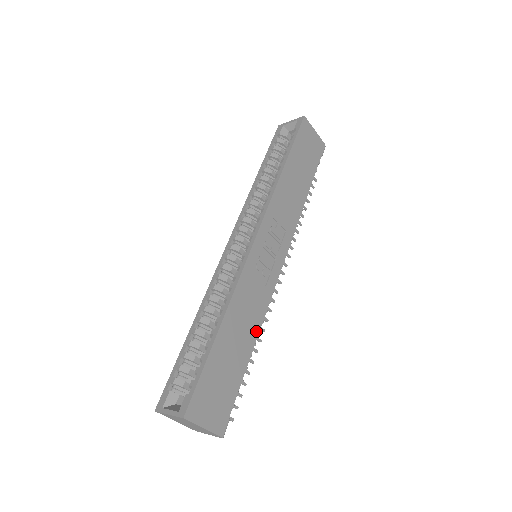
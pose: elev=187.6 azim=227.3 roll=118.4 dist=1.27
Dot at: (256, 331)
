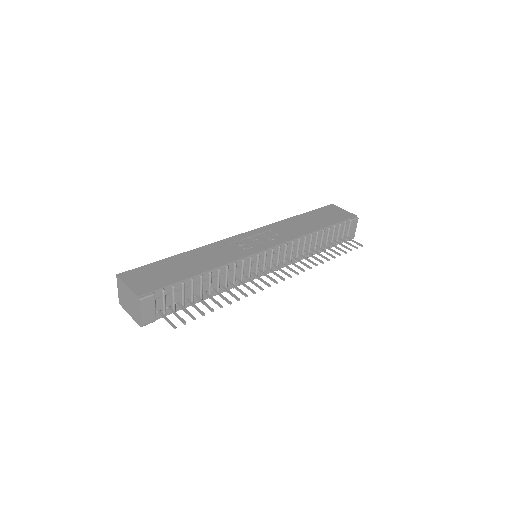
Dot at: (215, 266)
